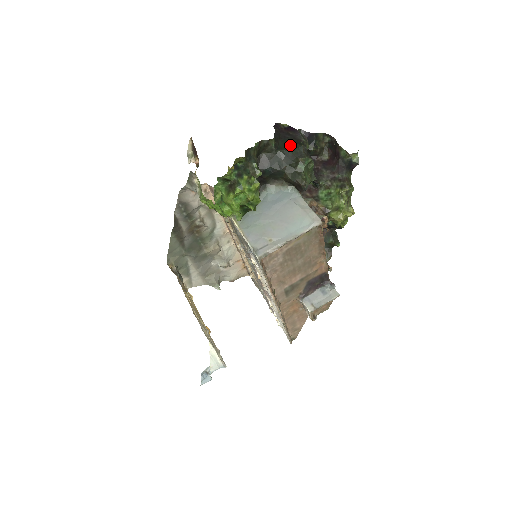
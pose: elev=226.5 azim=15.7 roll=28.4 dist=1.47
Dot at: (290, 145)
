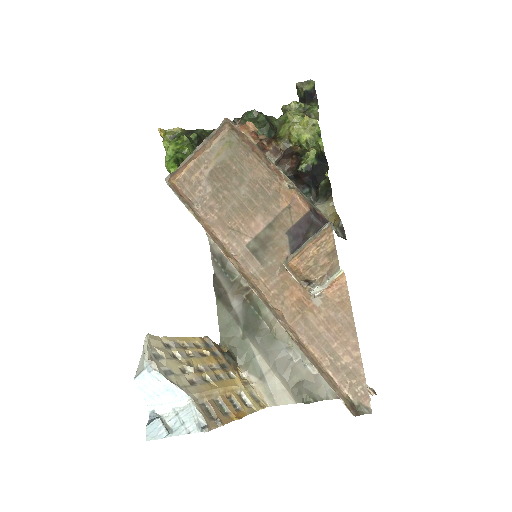
Dot at: occluded
